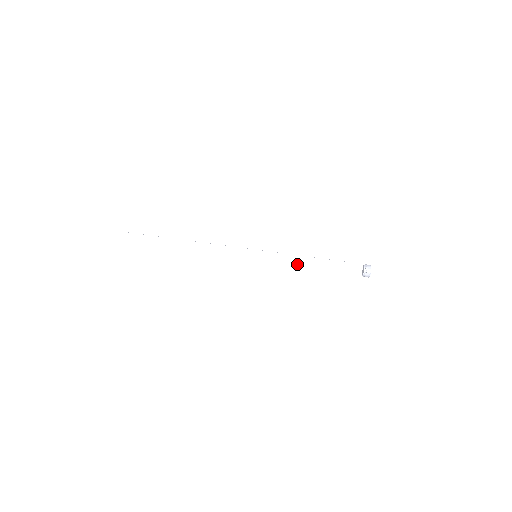
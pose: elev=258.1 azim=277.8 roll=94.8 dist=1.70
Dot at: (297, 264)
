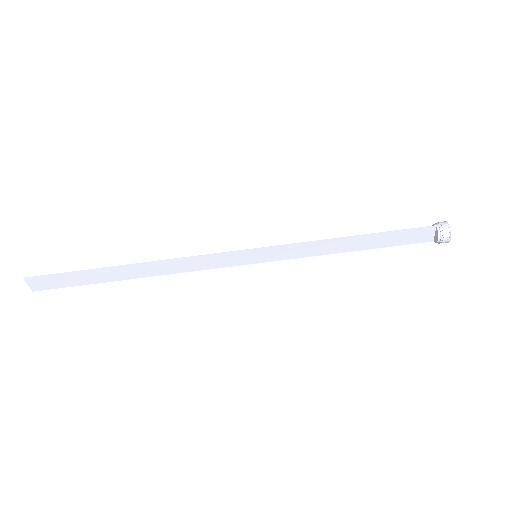
Dot at: (324, 250)
